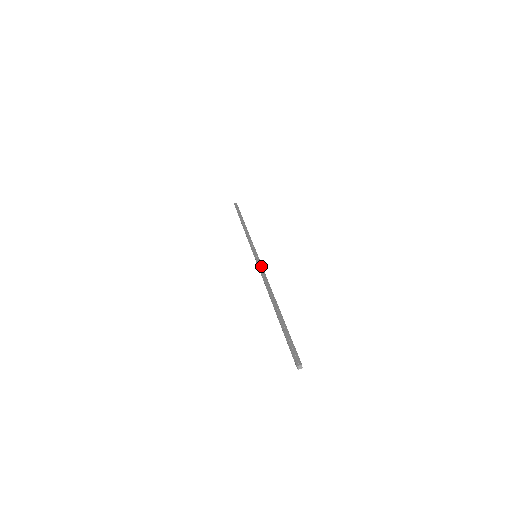
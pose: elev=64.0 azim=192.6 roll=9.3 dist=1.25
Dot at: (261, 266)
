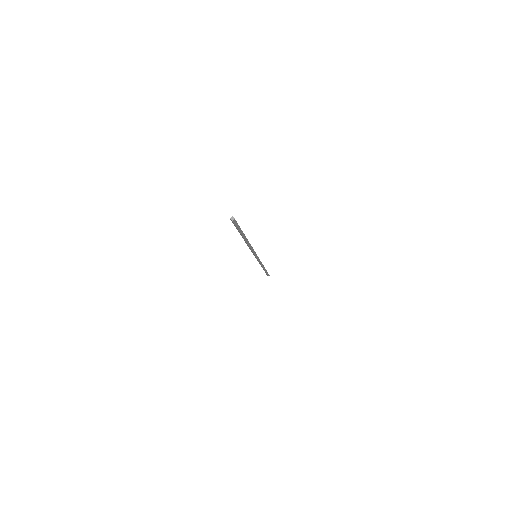
Dot at: occluded
